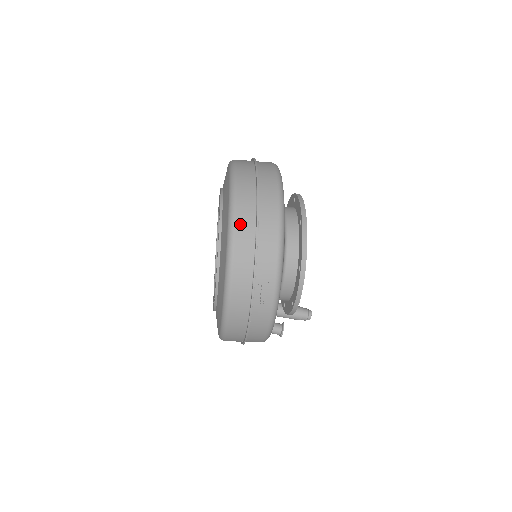
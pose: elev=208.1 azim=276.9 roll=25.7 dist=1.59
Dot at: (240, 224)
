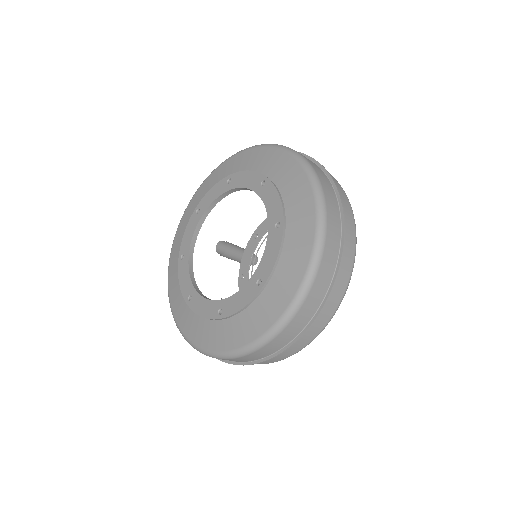
Dot at: (274, 343)
